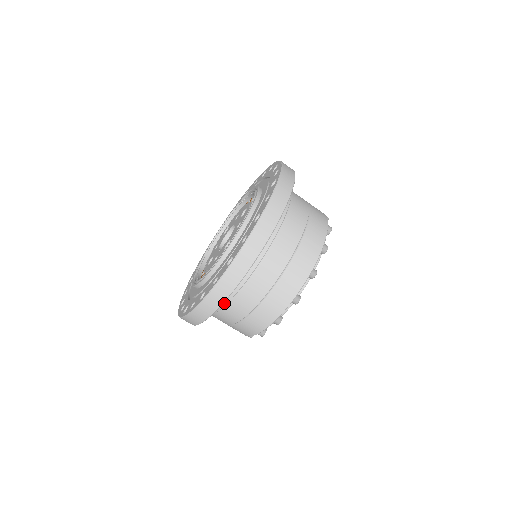
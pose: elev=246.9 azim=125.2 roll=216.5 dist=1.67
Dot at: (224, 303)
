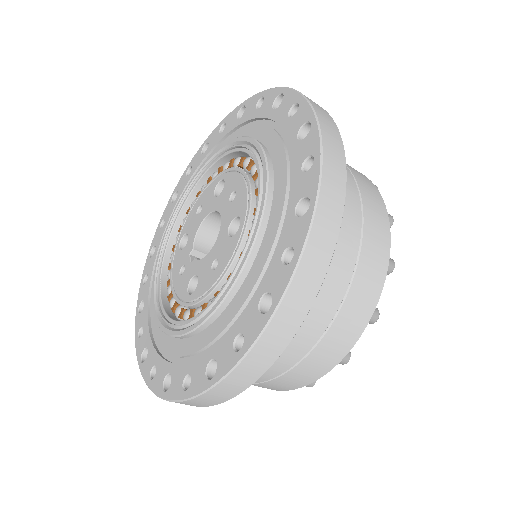
Dot at: occluded
